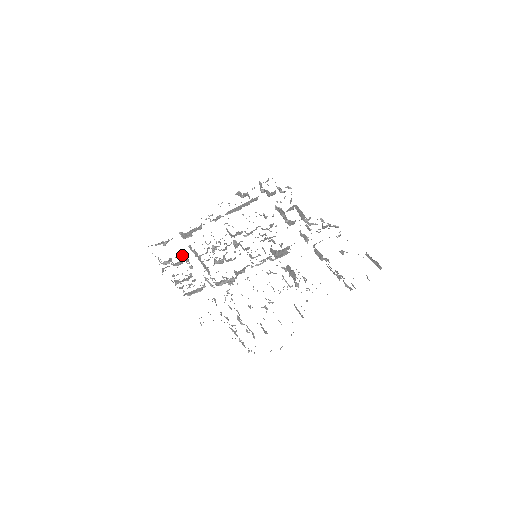
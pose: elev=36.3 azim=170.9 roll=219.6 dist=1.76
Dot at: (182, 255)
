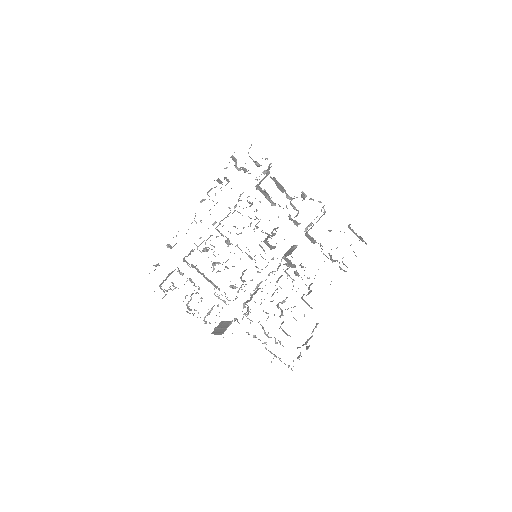
Dot at: (182, 275)
